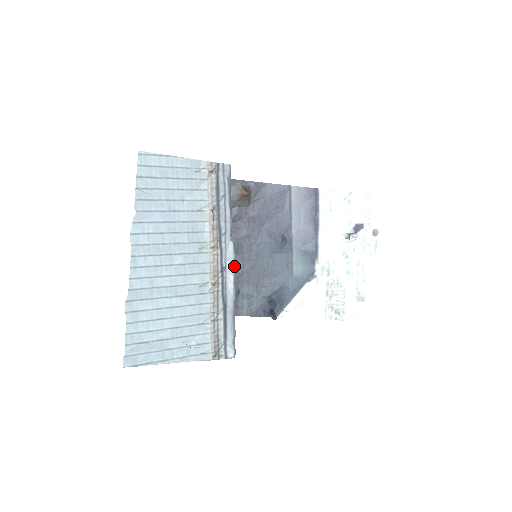
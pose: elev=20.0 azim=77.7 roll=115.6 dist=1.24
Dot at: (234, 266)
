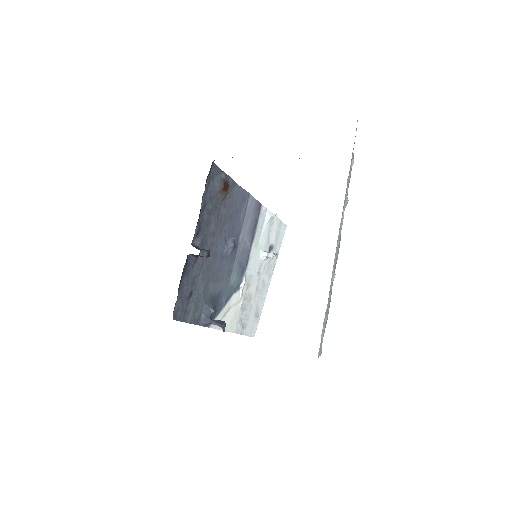
Dot at: occluded
